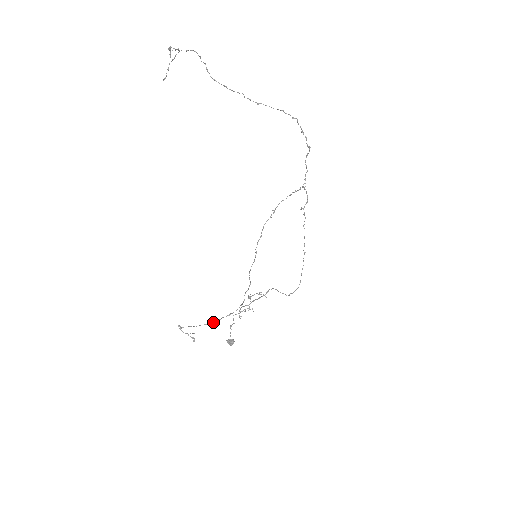
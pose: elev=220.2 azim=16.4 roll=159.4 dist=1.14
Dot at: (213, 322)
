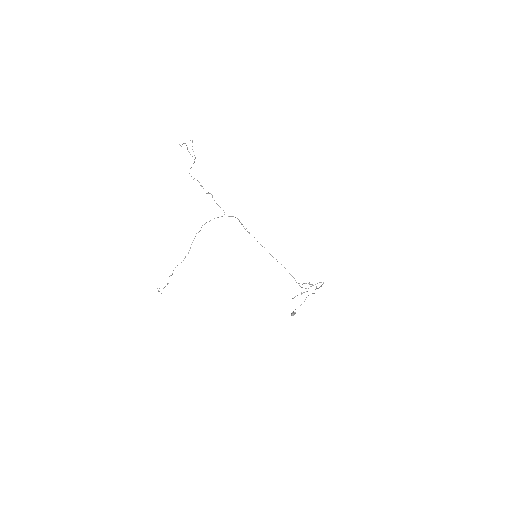
Dot at: (163, 288)
